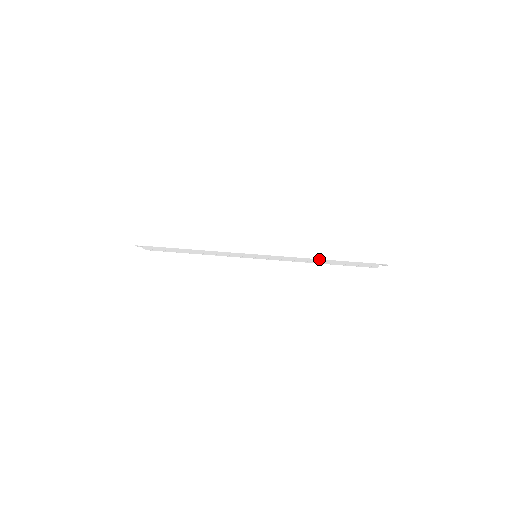
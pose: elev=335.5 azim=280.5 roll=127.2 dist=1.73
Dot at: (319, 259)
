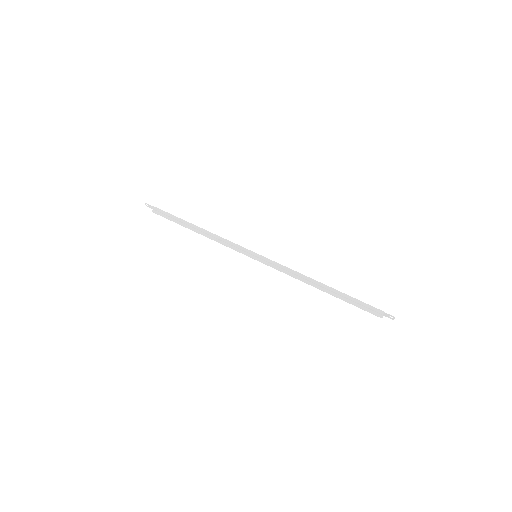
Dot at: (320, 282)
